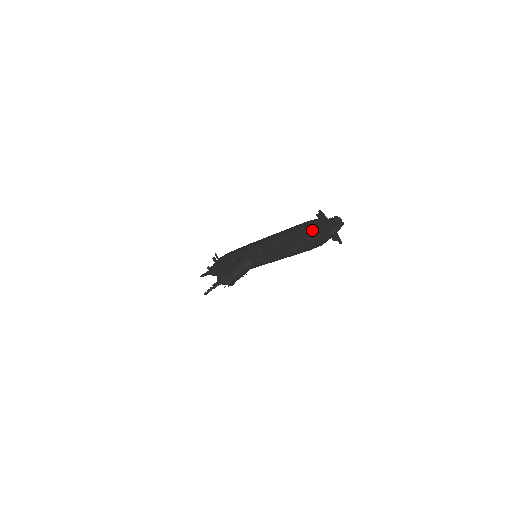
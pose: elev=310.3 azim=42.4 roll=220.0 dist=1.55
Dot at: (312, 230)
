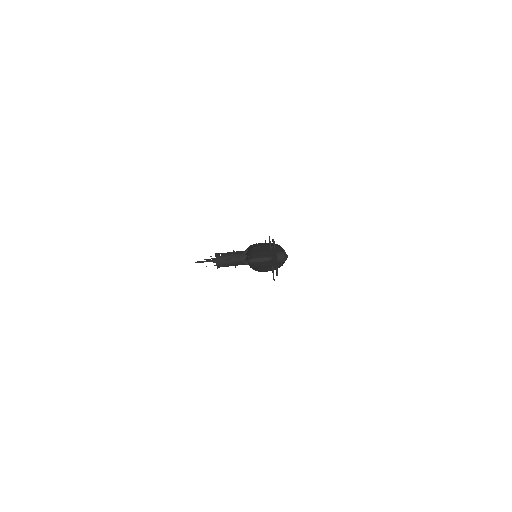
Dot at: (251, 250)
